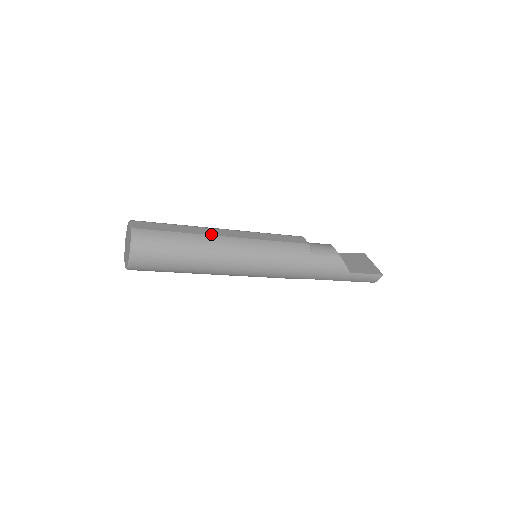
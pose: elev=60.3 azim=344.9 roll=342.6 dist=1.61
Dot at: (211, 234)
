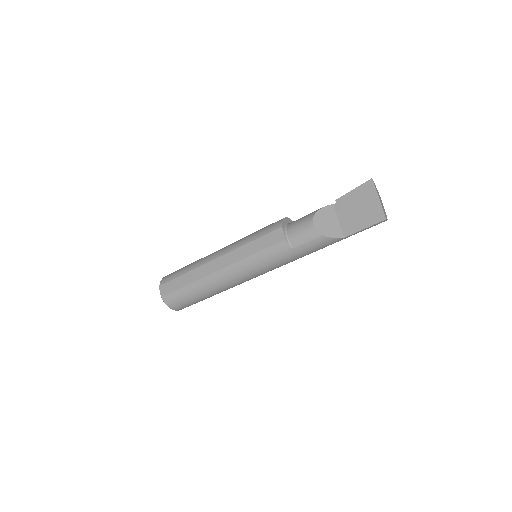
Dot at: (207, 274)
